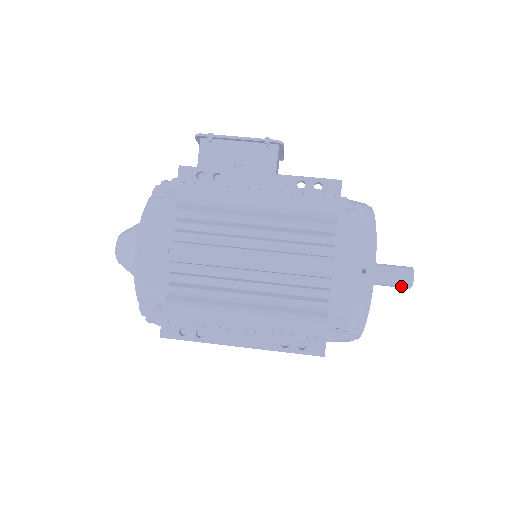
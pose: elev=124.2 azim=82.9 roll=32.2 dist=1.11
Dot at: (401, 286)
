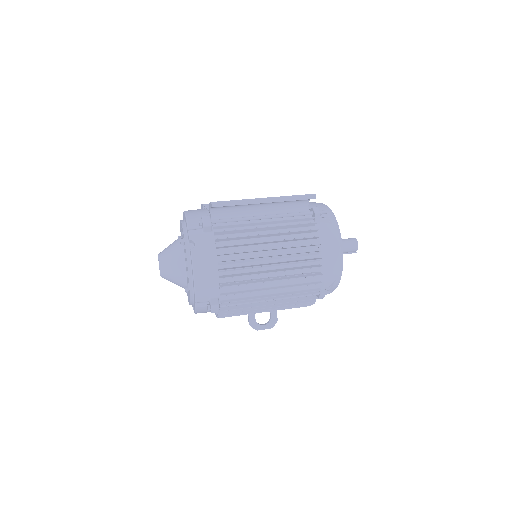
Dot at: (351, 243)
